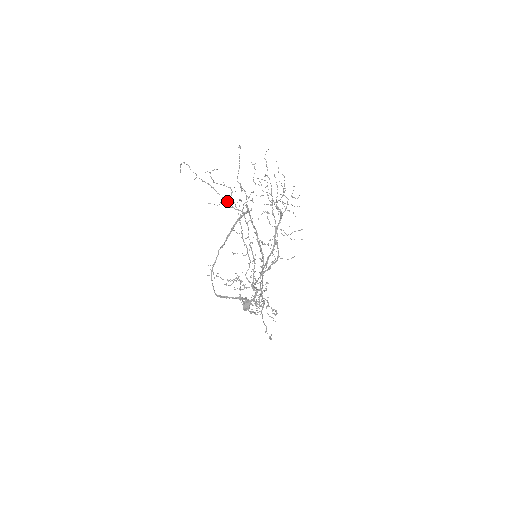
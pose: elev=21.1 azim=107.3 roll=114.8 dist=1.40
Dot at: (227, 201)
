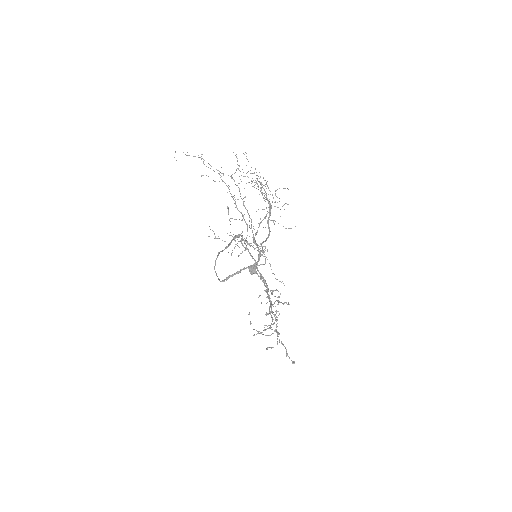
Dot at: (217, 170)
